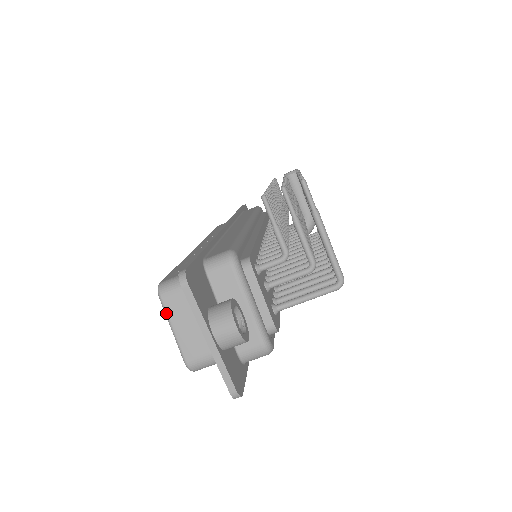
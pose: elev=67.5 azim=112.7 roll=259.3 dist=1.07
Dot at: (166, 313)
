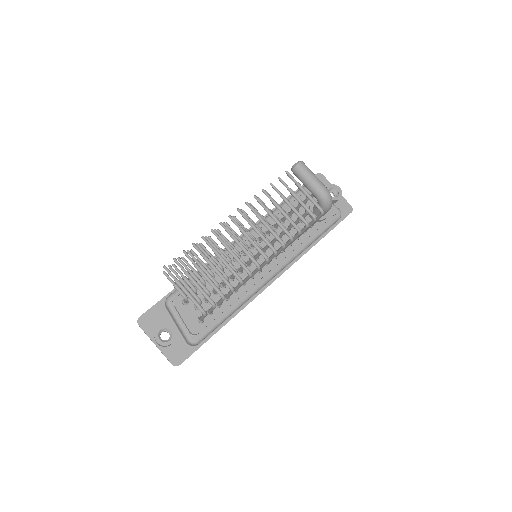
Dot at: occluded
